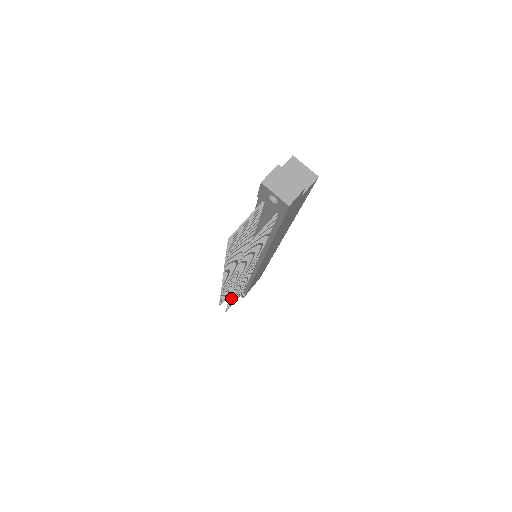
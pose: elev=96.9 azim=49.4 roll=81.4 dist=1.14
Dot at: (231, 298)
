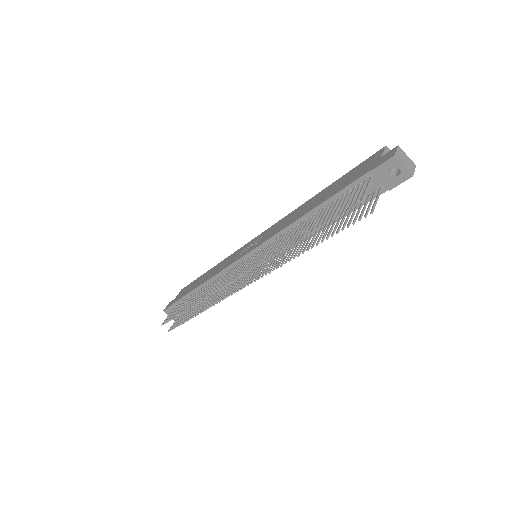
Dot at: (215, 303)
